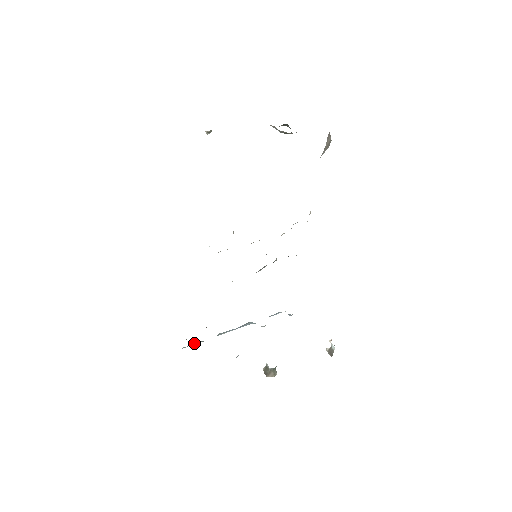
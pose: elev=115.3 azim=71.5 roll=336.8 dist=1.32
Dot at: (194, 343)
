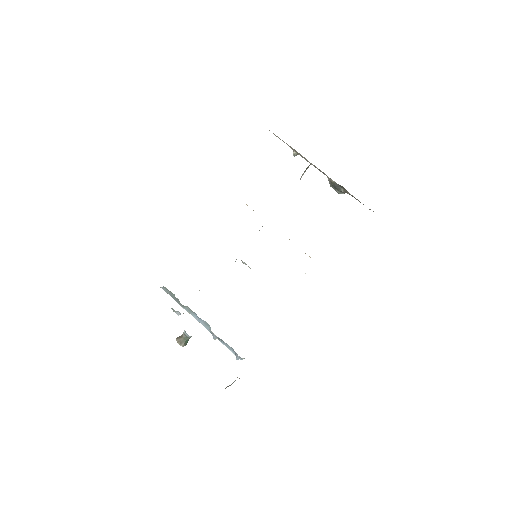
Dot at: (170, 292)
